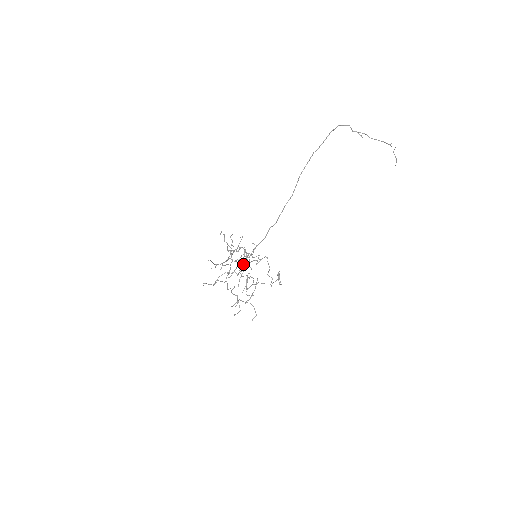
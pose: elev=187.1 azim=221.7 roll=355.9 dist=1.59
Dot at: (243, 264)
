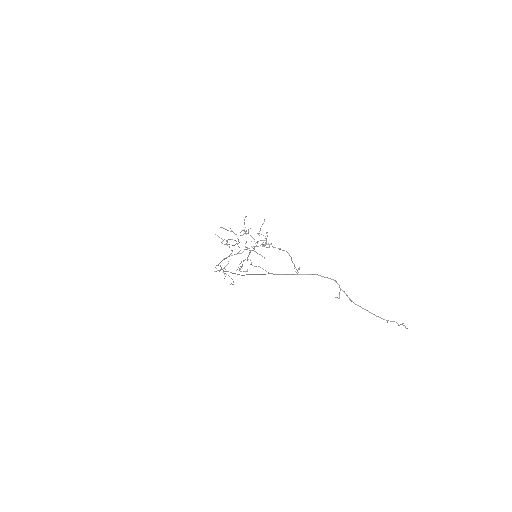
Dot at: occluded
